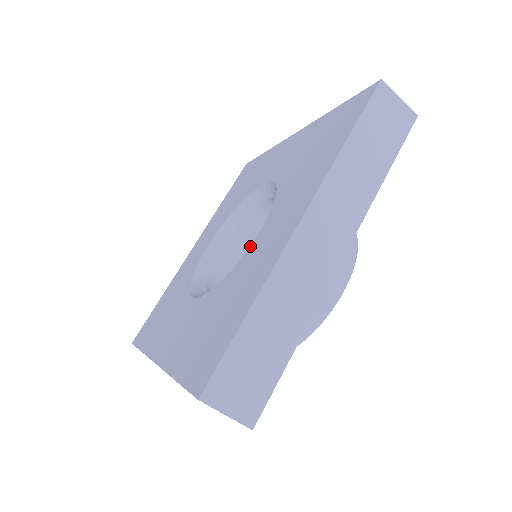
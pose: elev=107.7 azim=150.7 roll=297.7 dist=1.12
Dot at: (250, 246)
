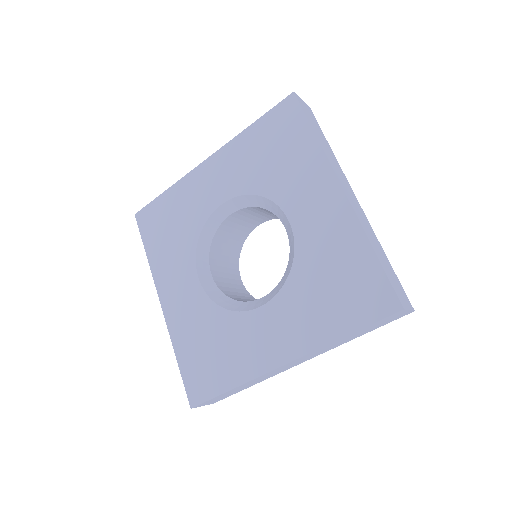
Dot at: (251, 312)
